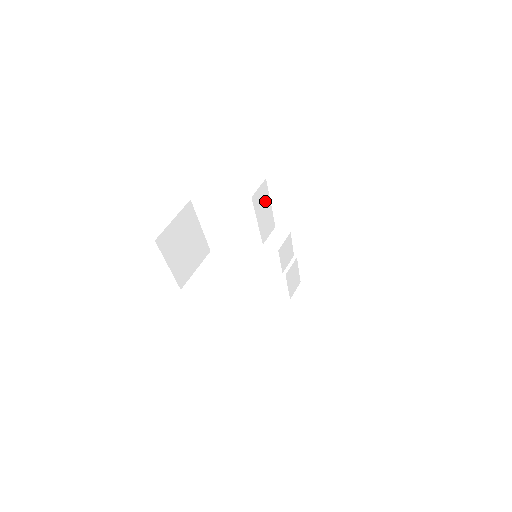
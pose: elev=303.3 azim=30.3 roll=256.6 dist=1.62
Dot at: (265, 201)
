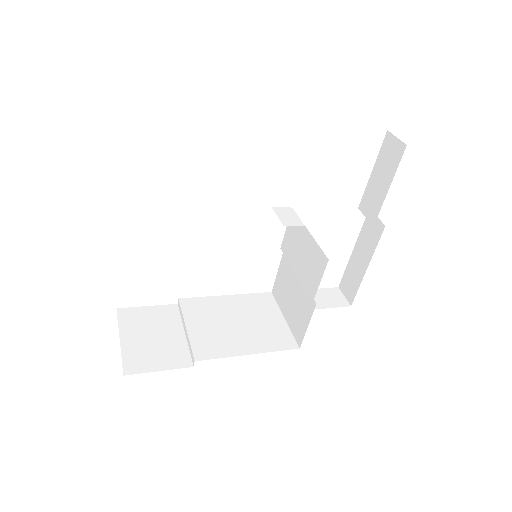
Dot at: occluded
